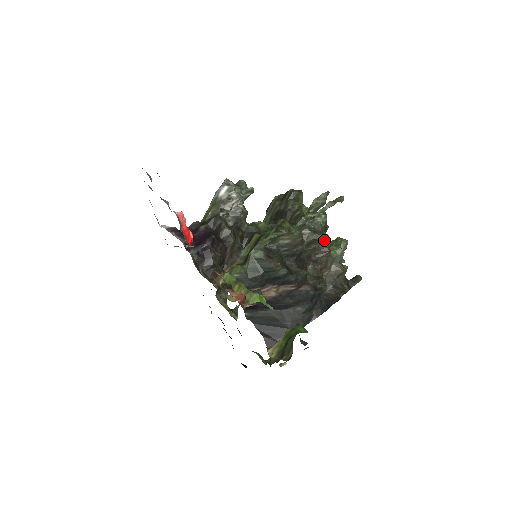
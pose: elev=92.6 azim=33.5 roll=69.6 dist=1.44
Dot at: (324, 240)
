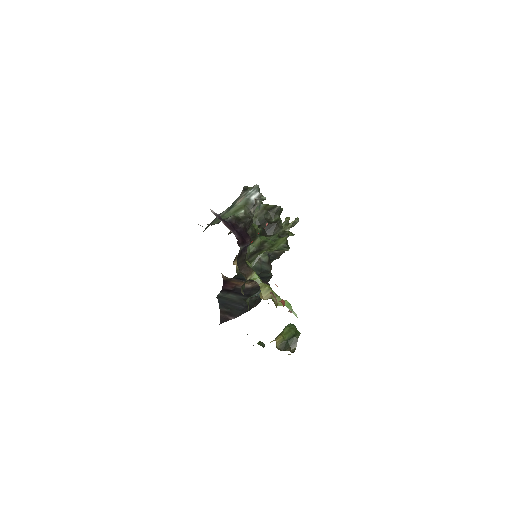
Dot at: occluded
